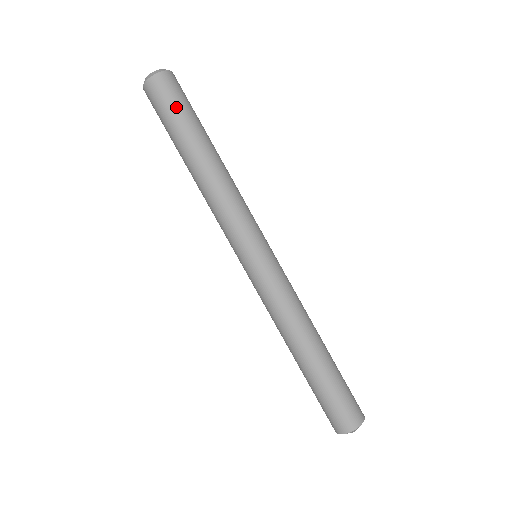
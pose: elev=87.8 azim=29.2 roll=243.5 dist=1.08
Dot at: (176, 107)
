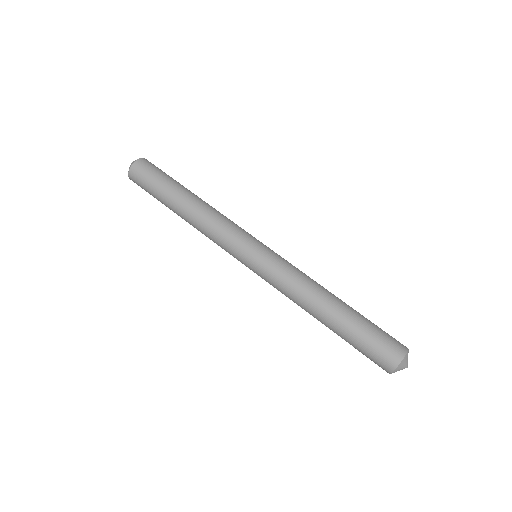
Dot at: (153, 179)
